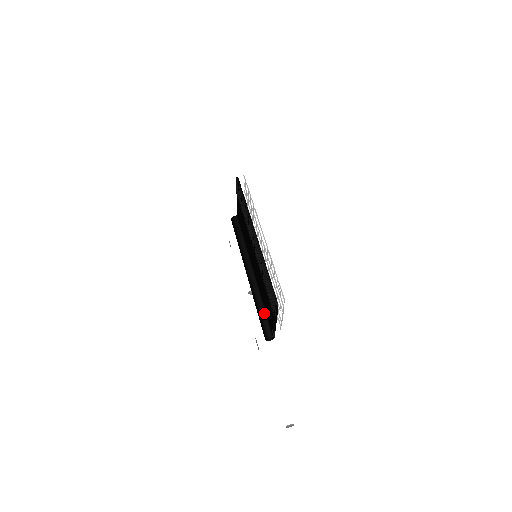
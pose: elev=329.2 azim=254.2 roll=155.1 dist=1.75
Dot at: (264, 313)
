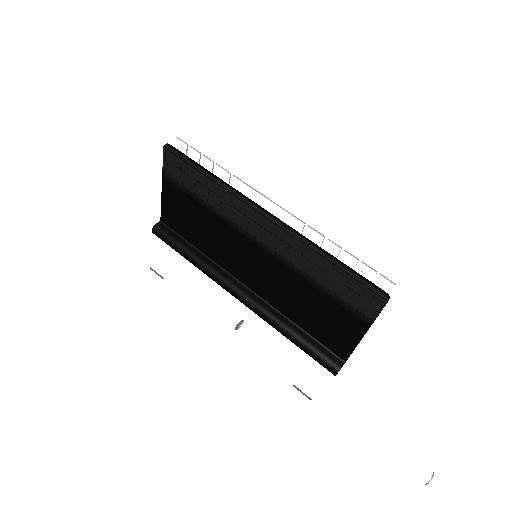
Dot at: (308, 337)
